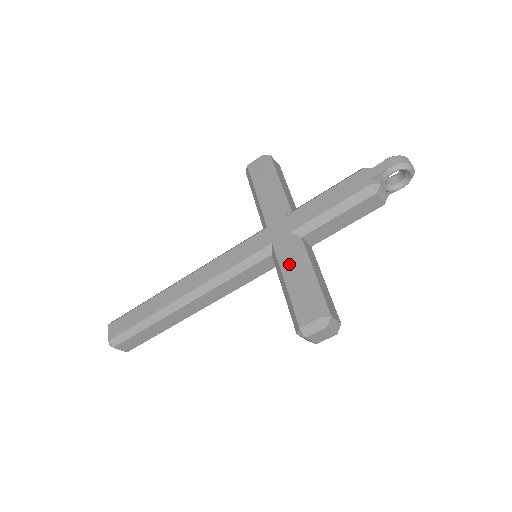
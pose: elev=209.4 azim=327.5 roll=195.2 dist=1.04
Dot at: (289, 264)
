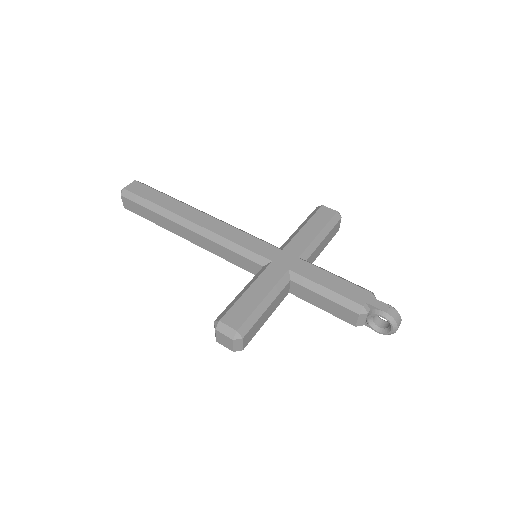
Dot at: (263, 283)
